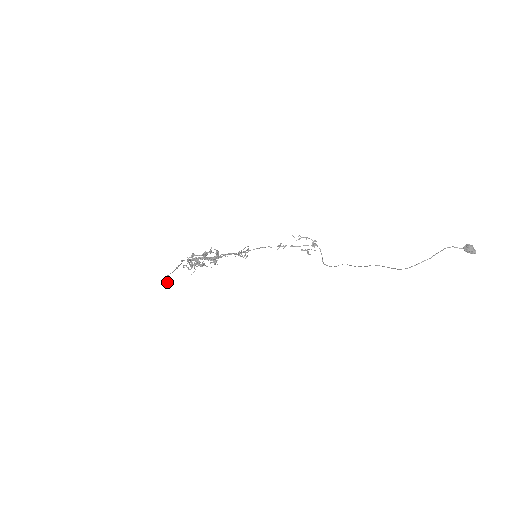
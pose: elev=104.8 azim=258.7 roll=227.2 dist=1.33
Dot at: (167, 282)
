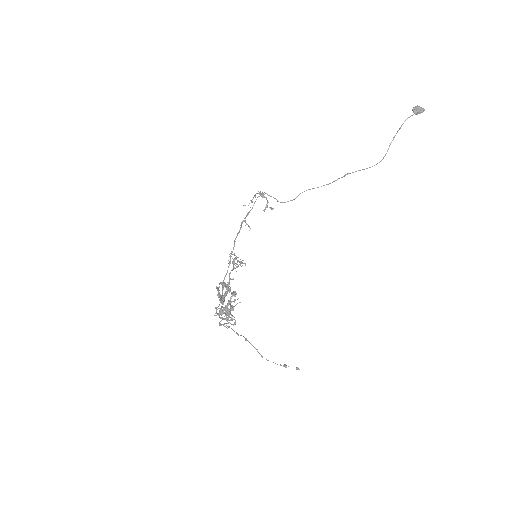
Dot at: (298, 369)
